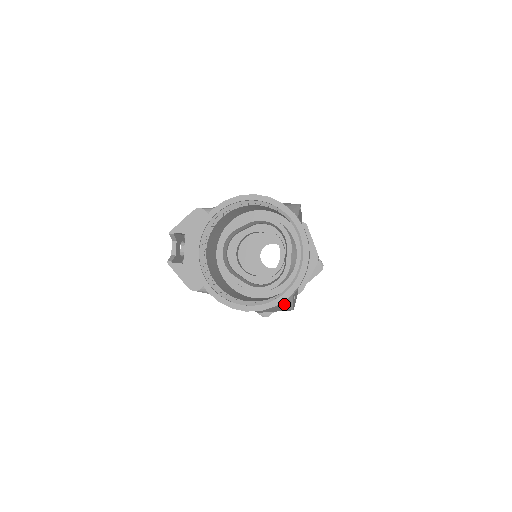
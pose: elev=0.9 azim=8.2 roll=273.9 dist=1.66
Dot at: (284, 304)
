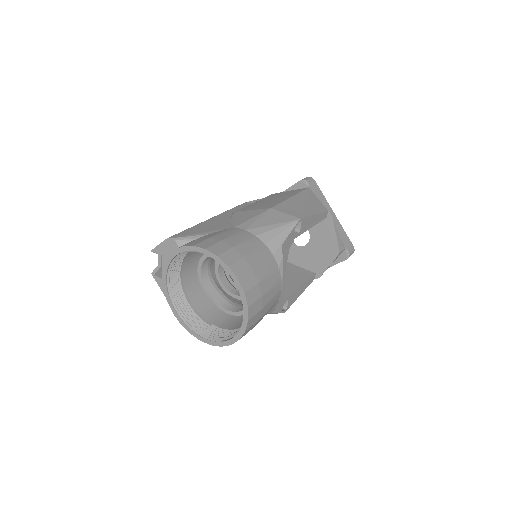
Dot at: occluded
